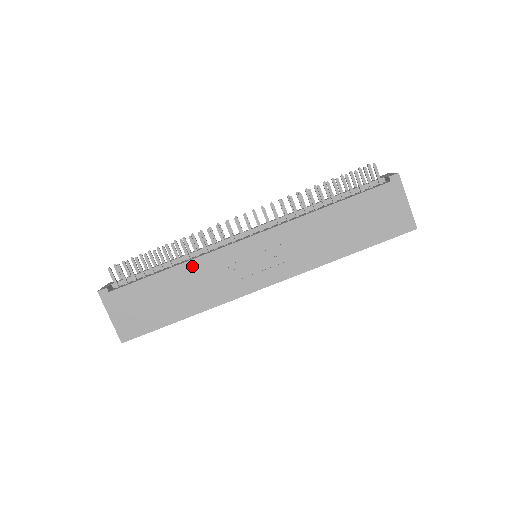
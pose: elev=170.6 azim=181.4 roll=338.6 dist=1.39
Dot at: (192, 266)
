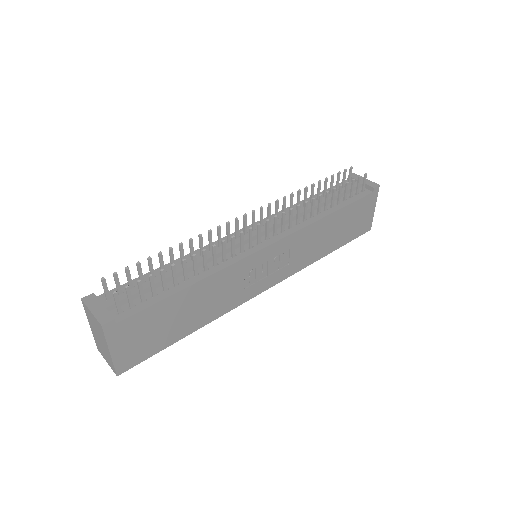
Dot at: (213, 280)
